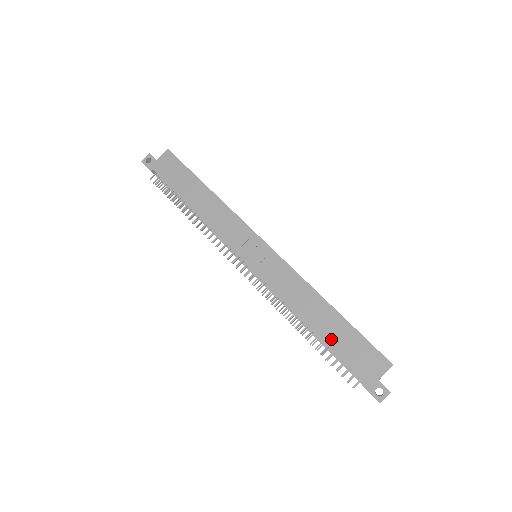
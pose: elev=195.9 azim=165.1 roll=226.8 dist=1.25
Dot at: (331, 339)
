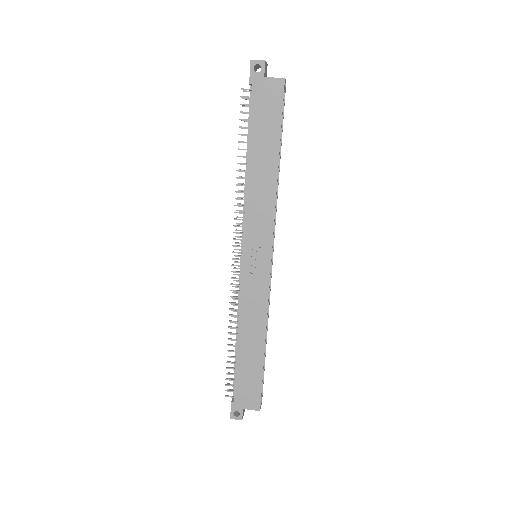
Dot at: (242, 363)
